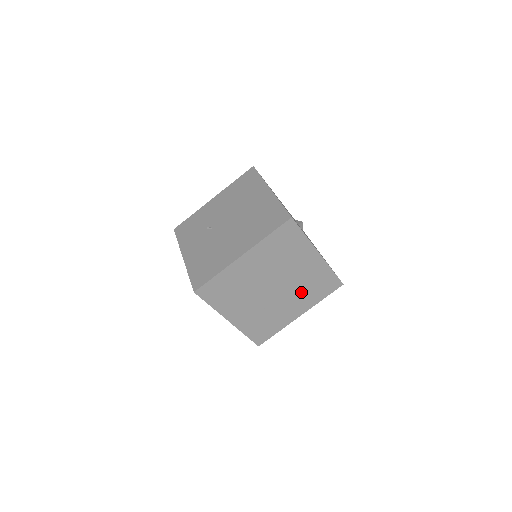
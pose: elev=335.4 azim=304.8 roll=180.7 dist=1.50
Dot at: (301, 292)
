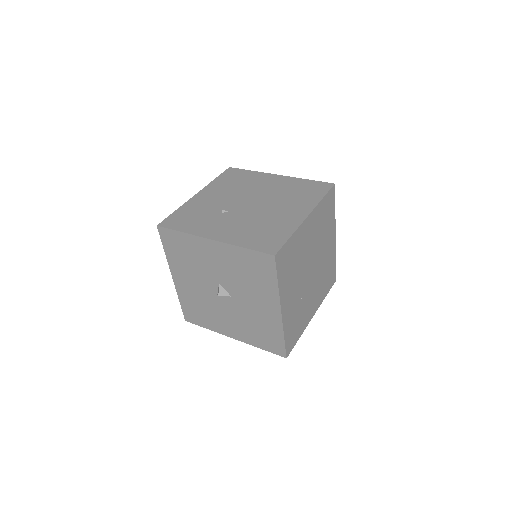
Dot at: (320, 282)
